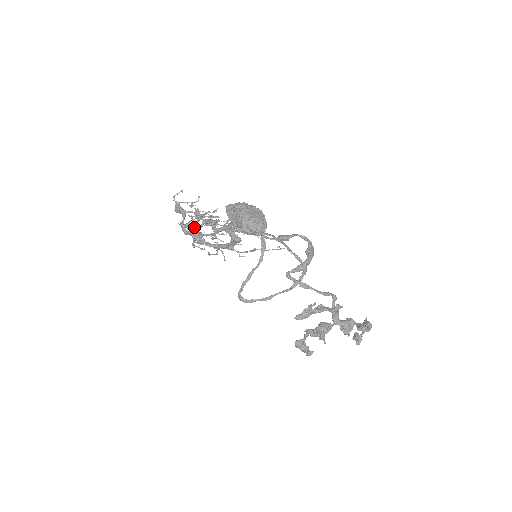
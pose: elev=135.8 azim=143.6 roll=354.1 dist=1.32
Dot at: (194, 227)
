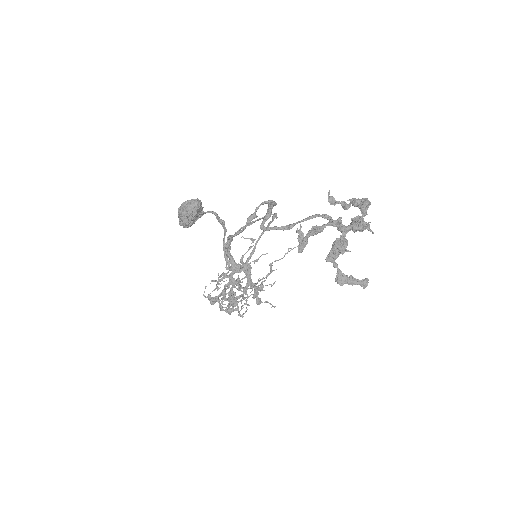
Dot at: (221, 294)
